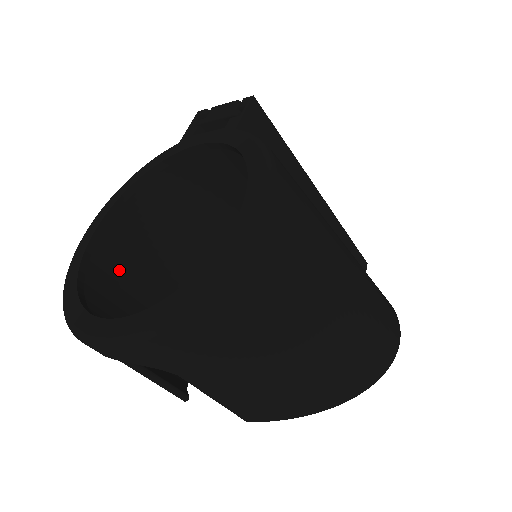
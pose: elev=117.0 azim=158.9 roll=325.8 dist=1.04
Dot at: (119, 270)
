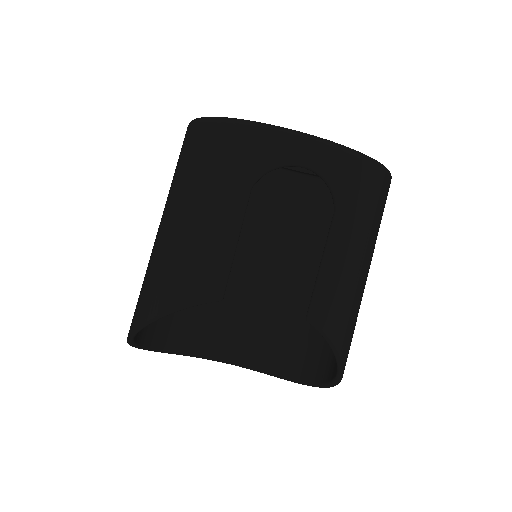
Dot at: occluded
